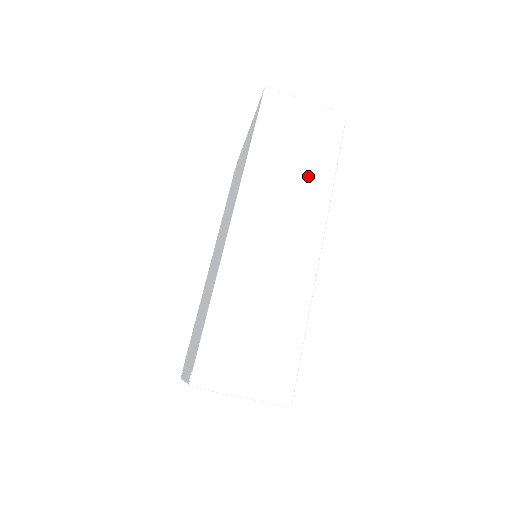
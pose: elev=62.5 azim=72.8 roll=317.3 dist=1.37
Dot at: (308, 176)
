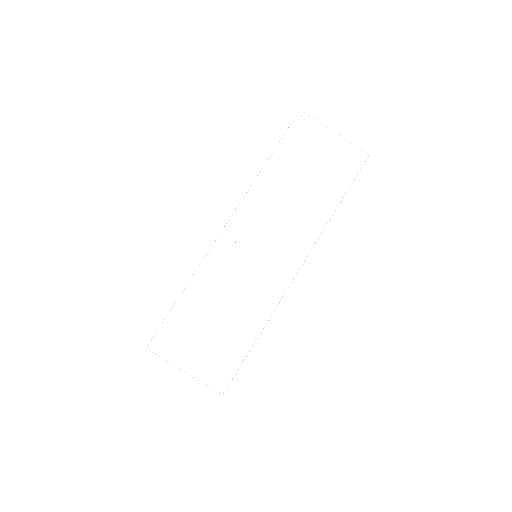
Dot at: (309, 203)
